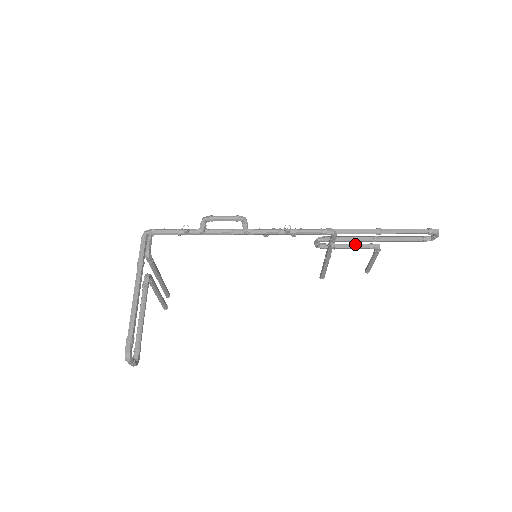
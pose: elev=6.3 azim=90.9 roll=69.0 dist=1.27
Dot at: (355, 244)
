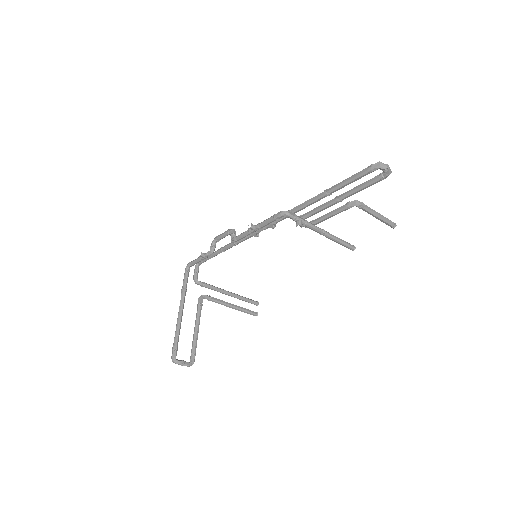
Dot at: (333, 210)
